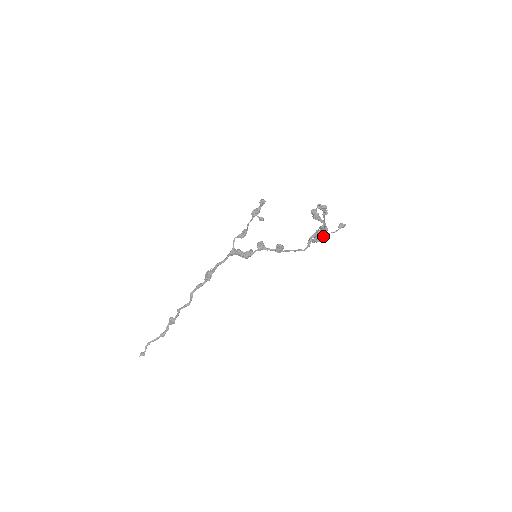
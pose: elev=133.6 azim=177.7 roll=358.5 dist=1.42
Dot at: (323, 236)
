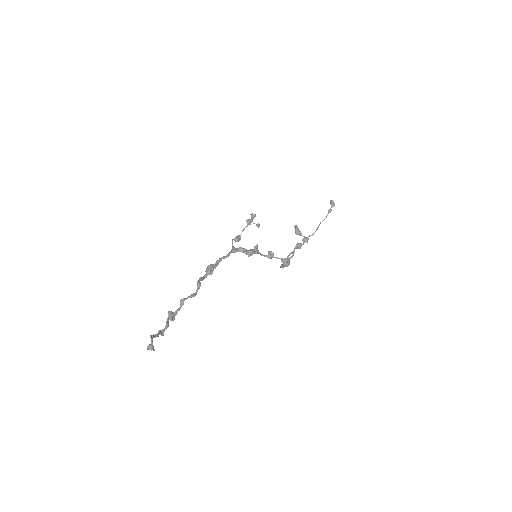
Dot at: occluded
